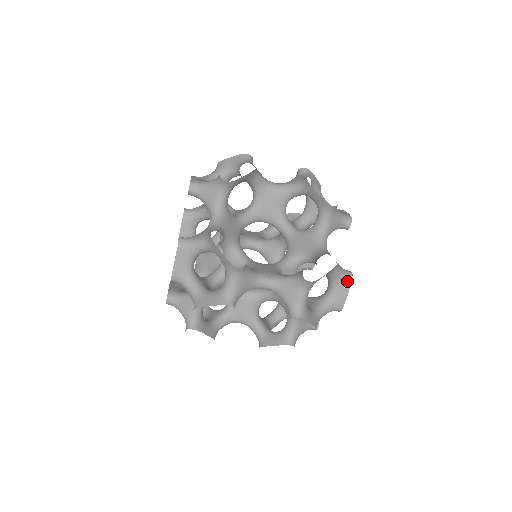
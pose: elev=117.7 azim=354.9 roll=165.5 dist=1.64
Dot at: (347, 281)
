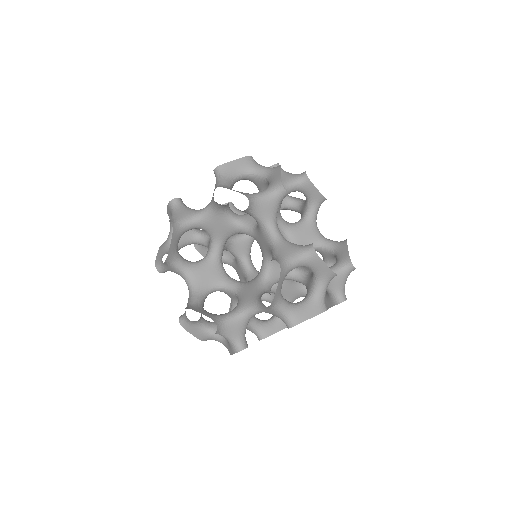
Dot at: occluded
